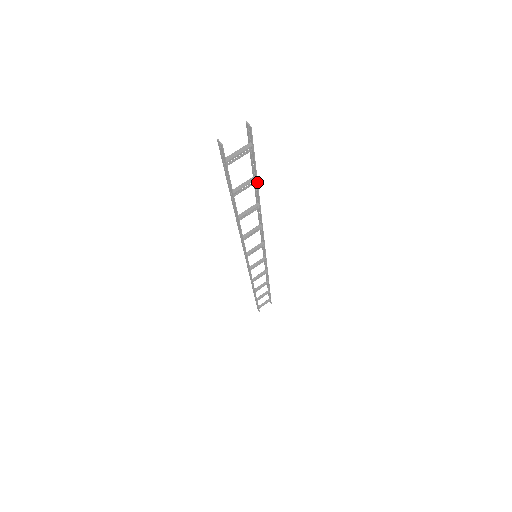
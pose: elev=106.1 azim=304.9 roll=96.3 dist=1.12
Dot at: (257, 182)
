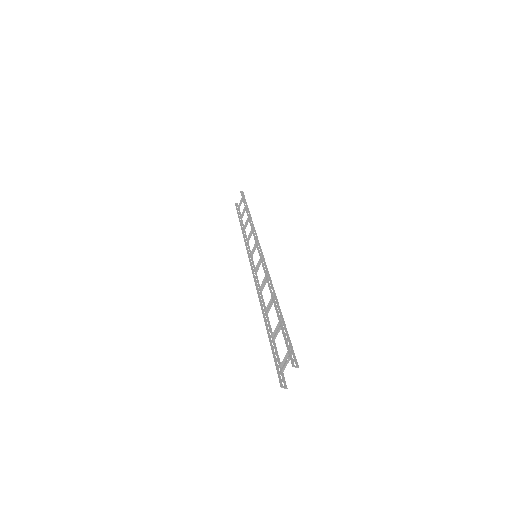
Dot at: (283, 318)
